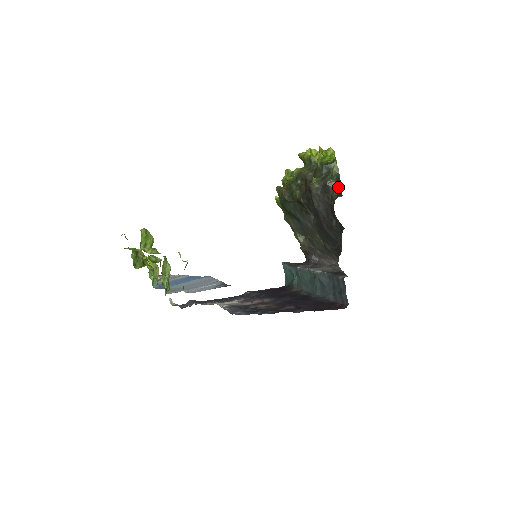
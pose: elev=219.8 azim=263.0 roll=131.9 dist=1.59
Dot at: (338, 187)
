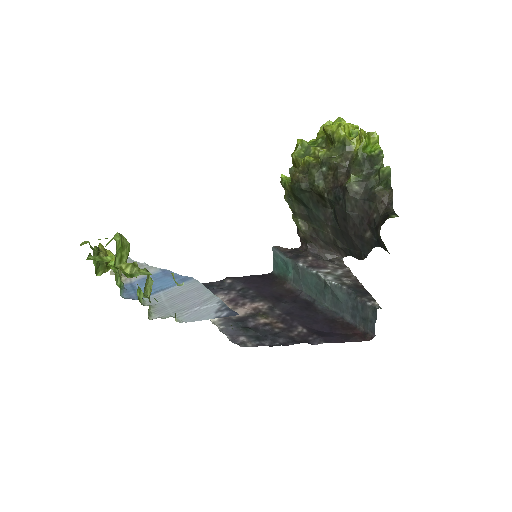
Dot at: (388, 198)
